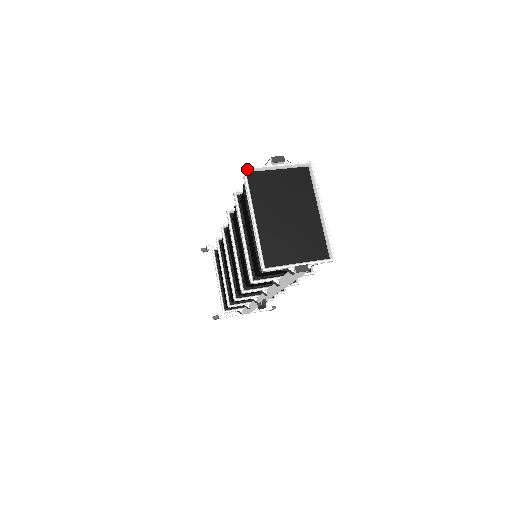
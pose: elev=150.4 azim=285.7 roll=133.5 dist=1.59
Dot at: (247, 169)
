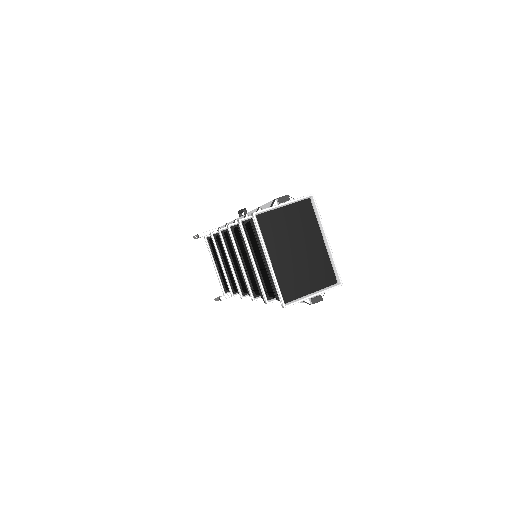
Dot at: (256, 213)
